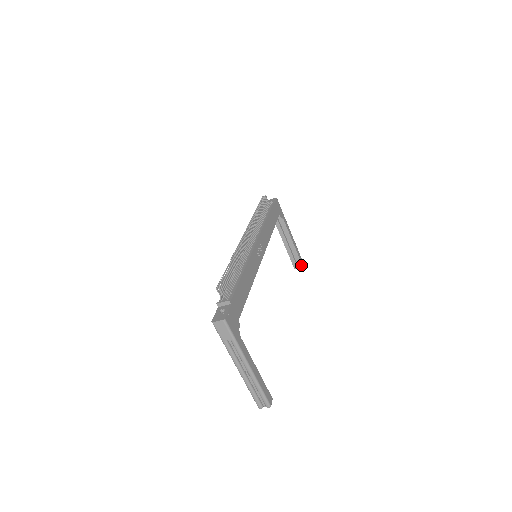
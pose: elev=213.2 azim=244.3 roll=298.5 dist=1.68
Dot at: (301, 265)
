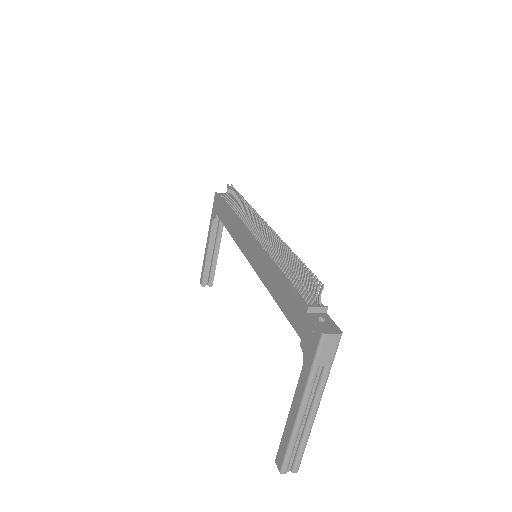
Dot at: (211, 283)
